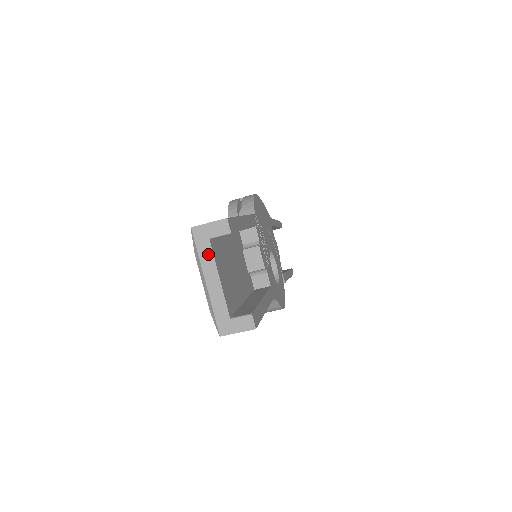
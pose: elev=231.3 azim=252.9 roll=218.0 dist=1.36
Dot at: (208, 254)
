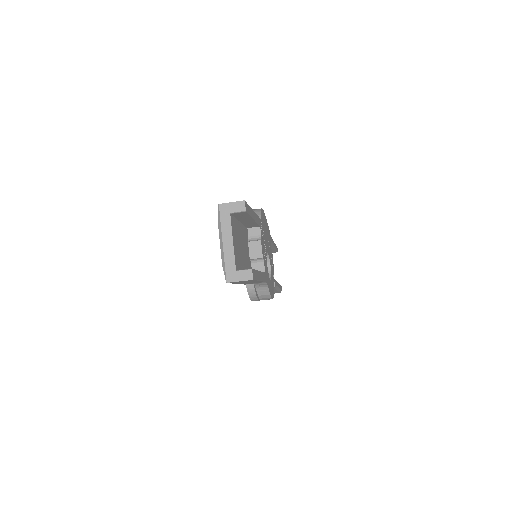
Dot at: (228, 223)
